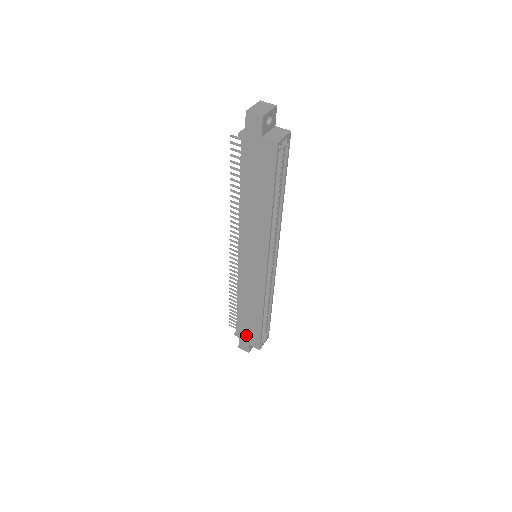
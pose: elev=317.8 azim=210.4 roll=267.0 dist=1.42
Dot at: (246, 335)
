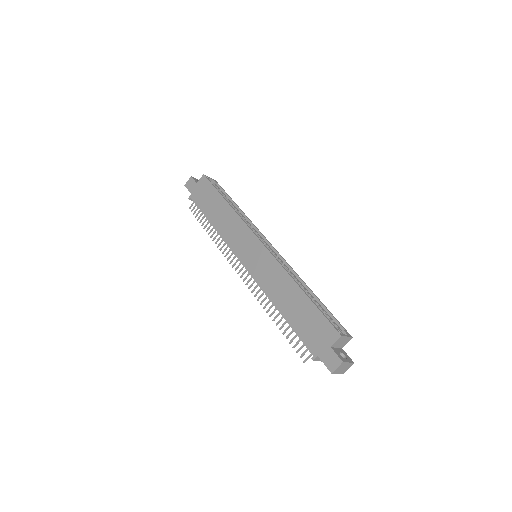
Dot at: (316, 338)
